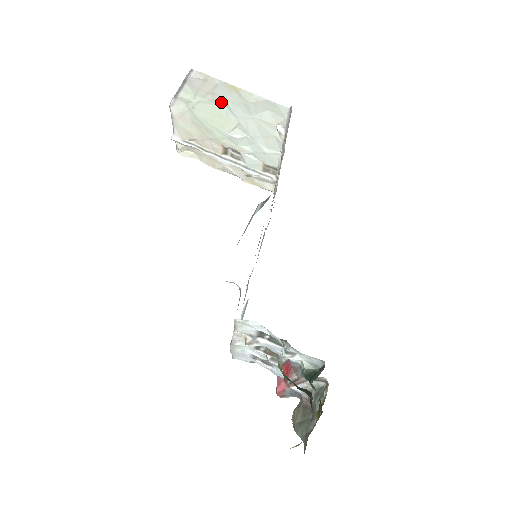
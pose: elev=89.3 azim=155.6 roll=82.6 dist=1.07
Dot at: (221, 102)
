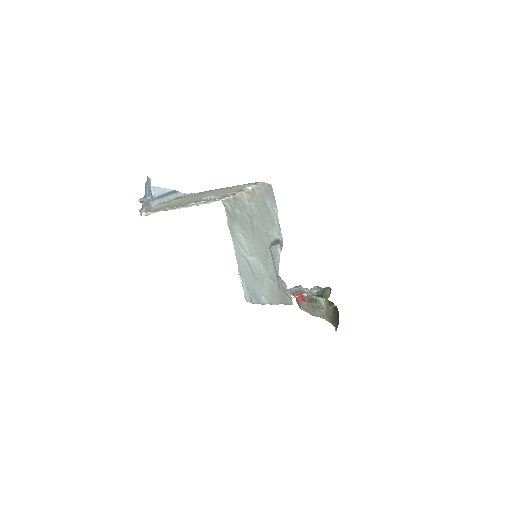
Dot at: occluded
